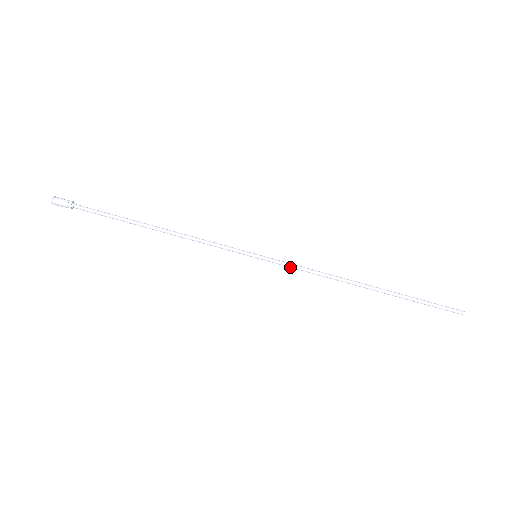
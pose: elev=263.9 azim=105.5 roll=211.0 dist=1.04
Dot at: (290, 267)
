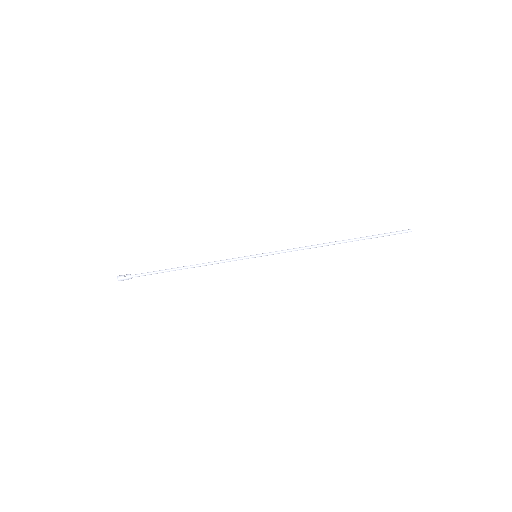
Dot at: occluded
